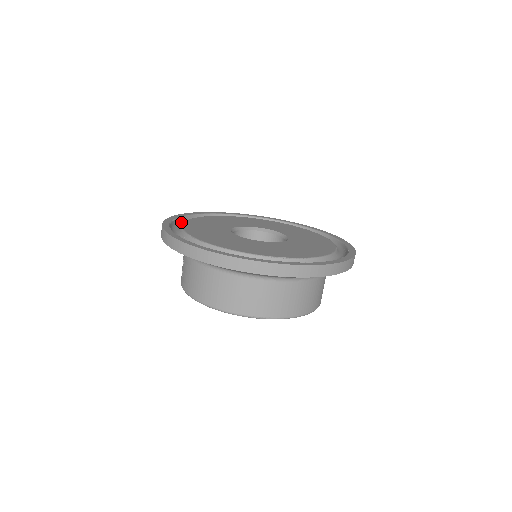
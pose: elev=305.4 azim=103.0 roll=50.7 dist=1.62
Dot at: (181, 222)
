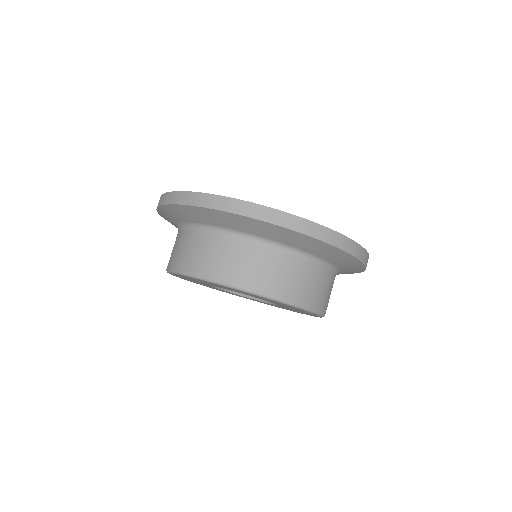
Dot at: occluded
